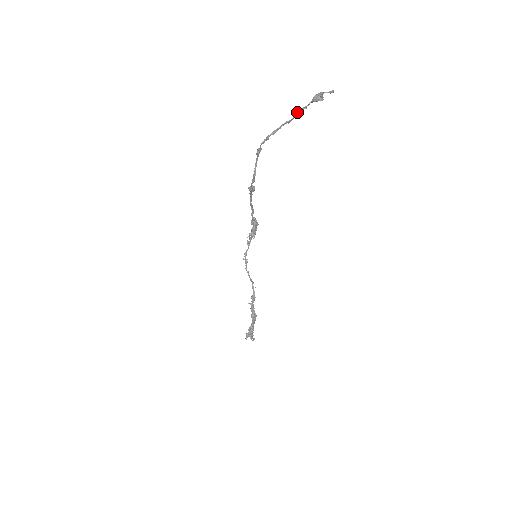
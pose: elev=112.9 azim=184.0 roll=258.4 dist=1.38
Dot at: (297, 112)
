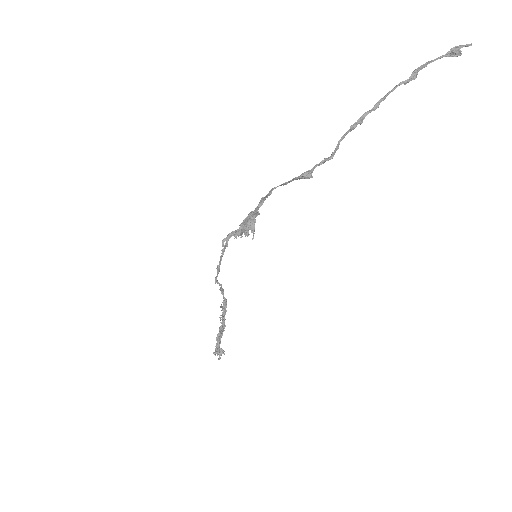
Dot at: occluded
